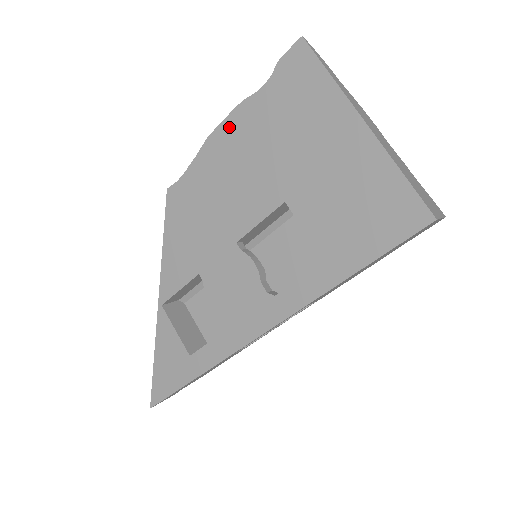
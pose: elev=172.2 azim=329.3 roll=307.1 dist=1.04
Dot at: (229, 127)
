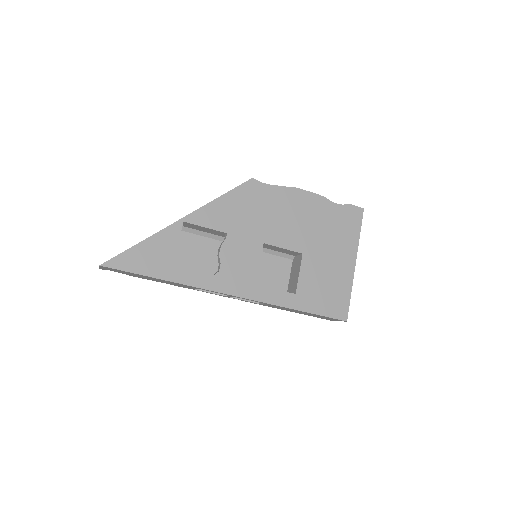
Dot at: (309, 197)
